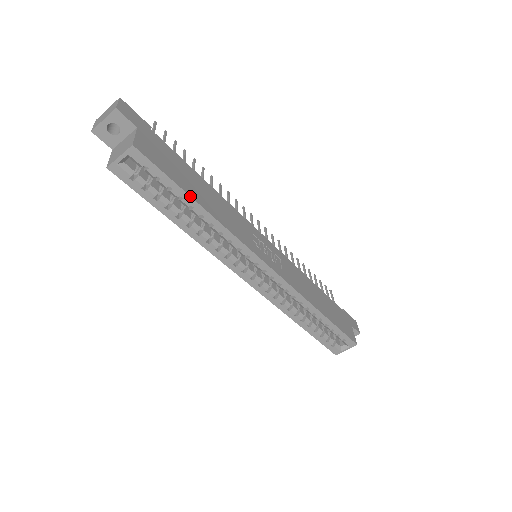
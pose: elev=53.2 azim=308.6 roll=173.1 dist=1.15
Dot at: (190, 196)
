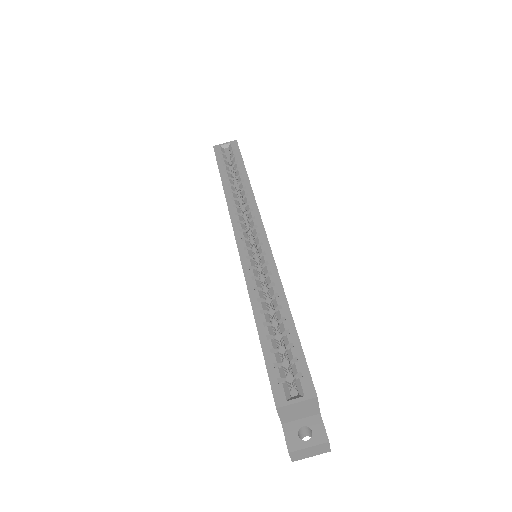
Dot at: (245, 168)
